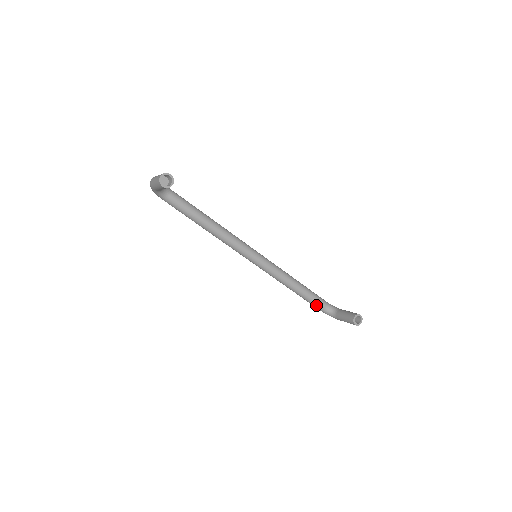
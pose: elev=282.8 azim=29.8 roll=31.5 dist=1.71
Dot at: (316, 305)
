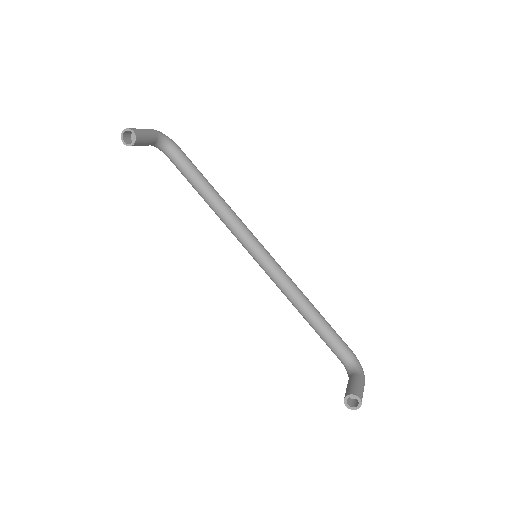
Dot at: (332, 350)
